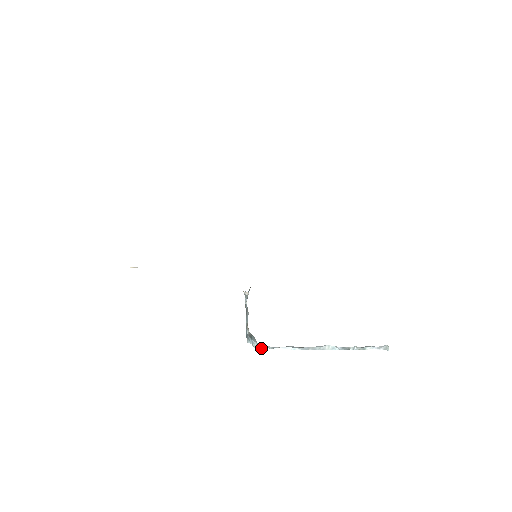
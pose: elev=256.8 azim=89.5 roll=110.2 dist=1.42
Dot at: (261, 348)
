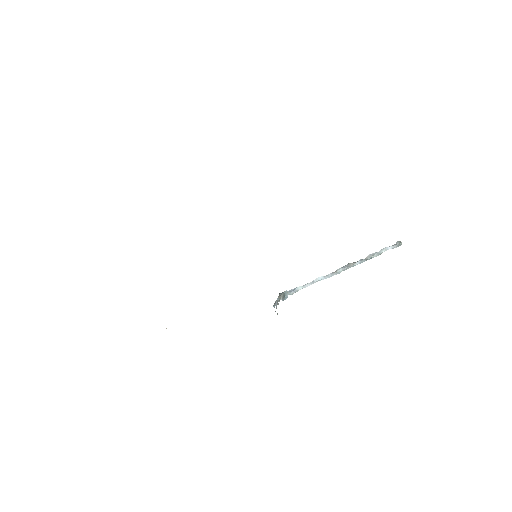
Dot at: occluded
